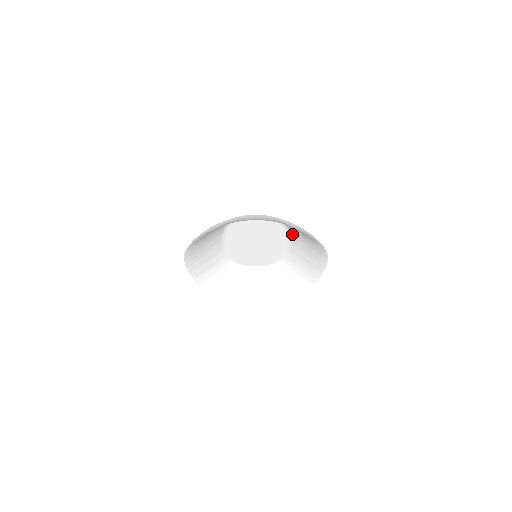
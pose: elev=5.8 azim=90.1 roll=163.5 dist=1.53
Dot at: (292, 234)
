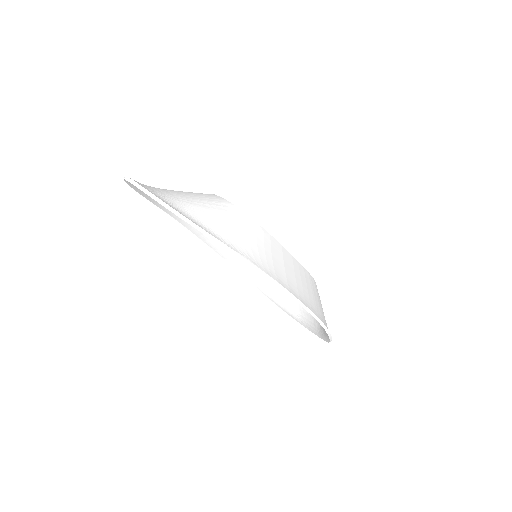
Dot at: (265, 239)
